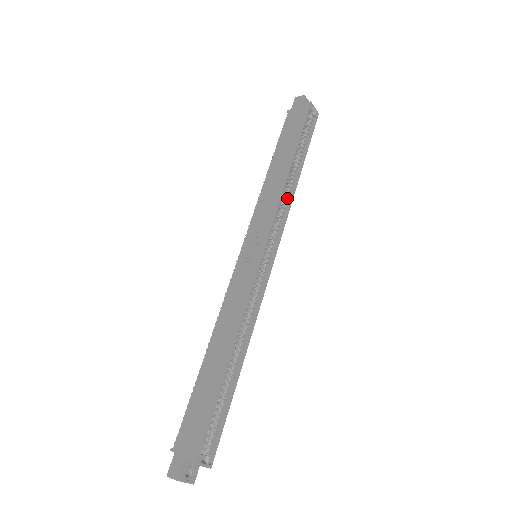
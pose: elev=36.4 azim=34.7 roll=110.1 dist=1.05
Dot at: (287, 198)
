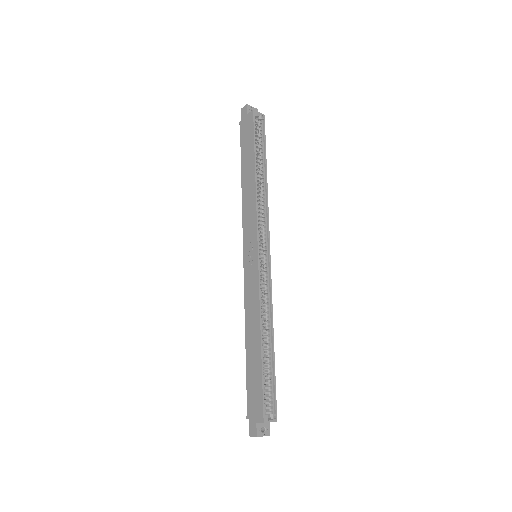
Dot at: (263, 200)
